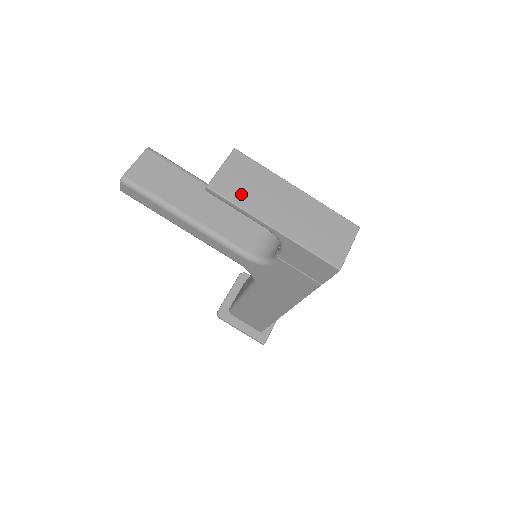
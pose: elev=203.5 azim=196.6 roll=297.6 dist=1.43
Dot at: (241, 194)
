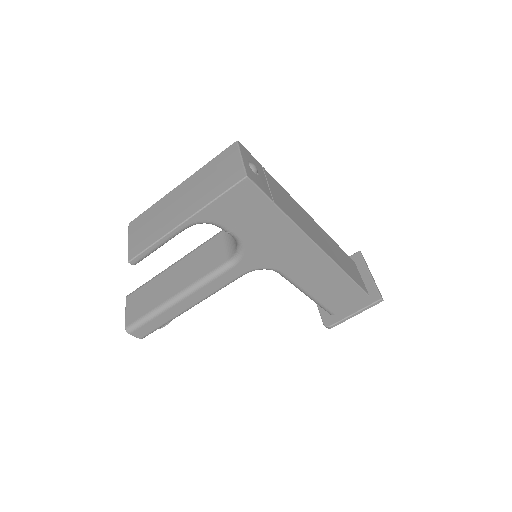
Dot at: (149, 237)
